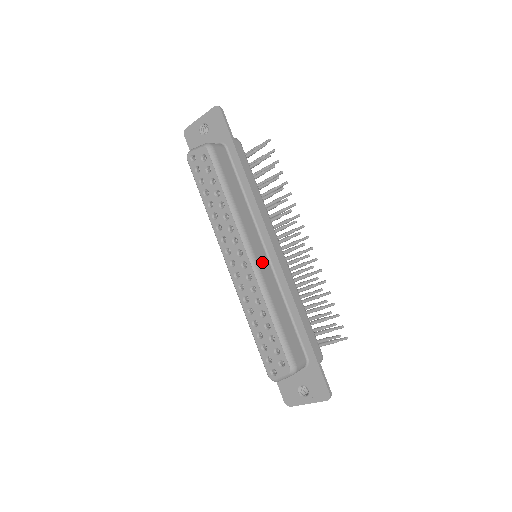
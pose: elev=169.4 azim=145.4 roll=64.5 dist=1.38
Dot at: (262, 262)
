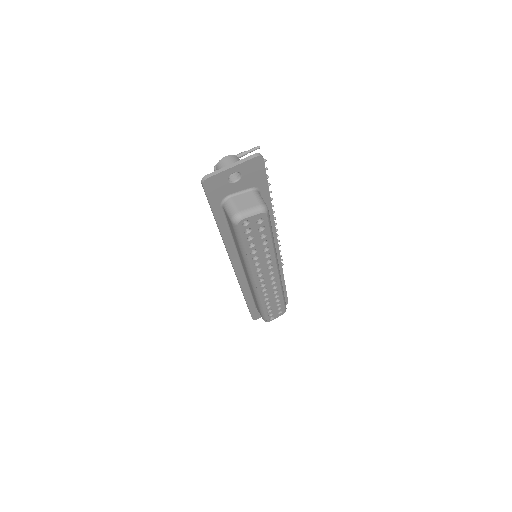
Dot at: occluded
